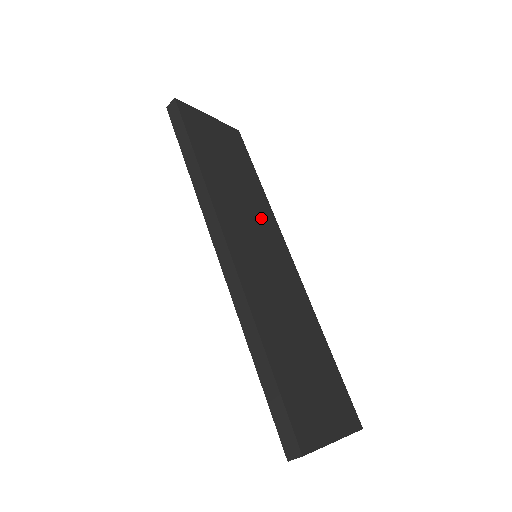
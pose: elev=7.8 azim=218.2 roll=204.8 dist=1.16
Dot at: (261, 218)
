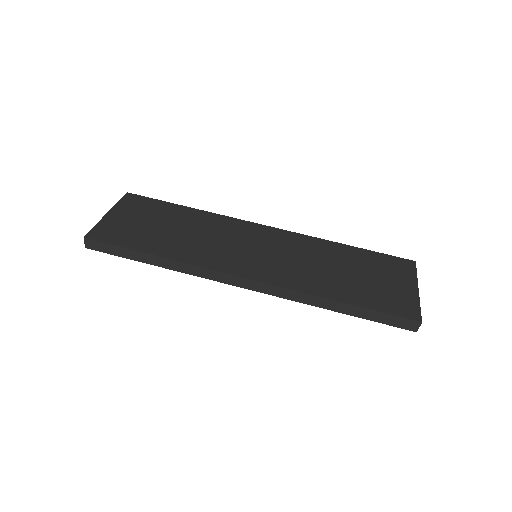
Dot at: (224, 230)
